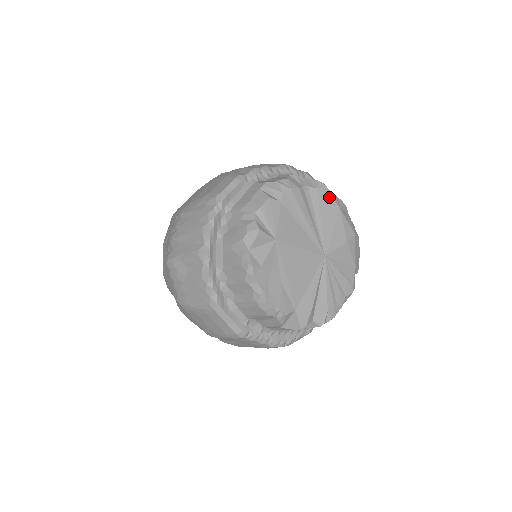
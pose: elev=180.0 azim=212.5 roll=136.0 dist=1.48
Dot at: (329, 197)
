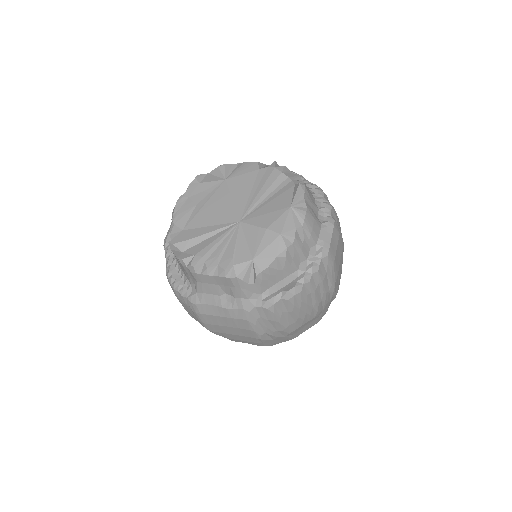
Dot at: (294, 193)
